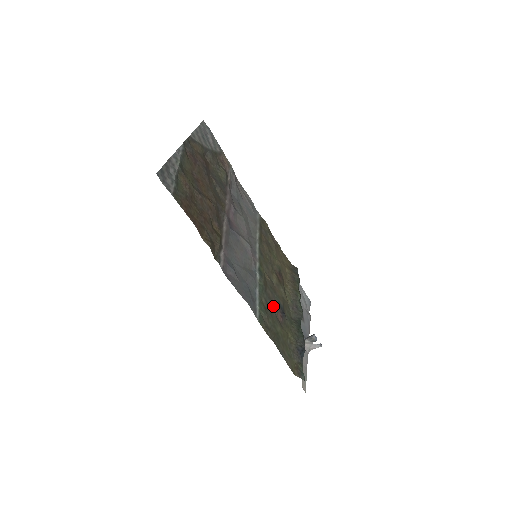
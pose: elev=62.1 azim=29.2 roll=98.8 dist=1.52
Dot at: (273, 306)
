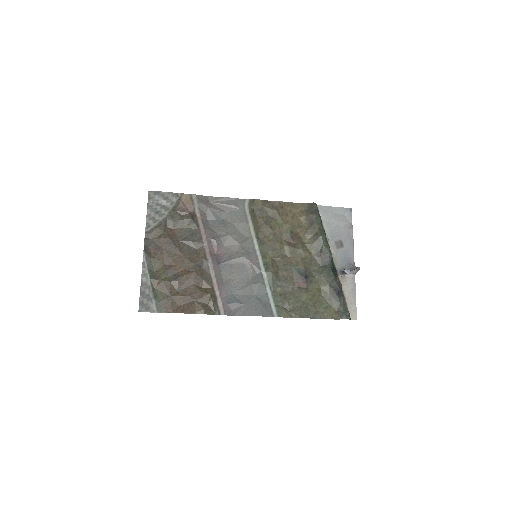
Dot at: (292, 282)
